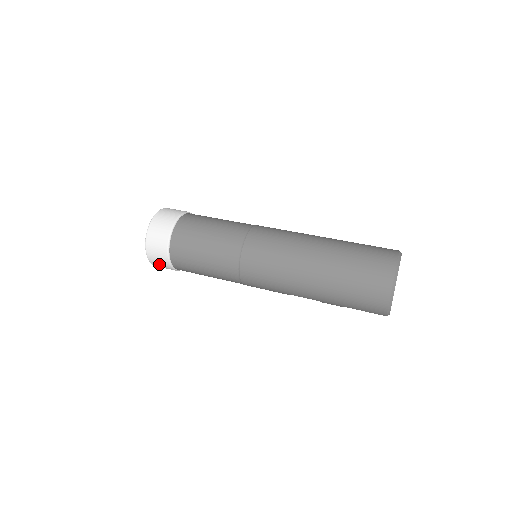
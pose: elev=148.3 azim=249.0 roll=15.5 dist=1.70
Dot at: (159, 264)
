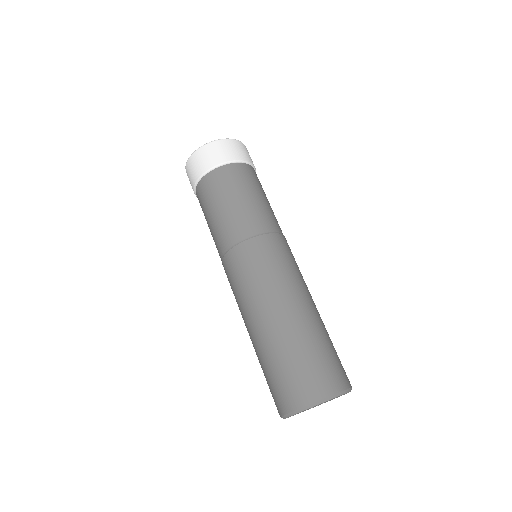
Dot at: occluded
